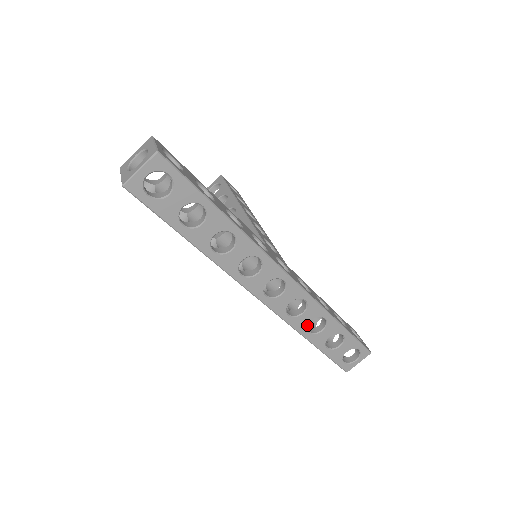
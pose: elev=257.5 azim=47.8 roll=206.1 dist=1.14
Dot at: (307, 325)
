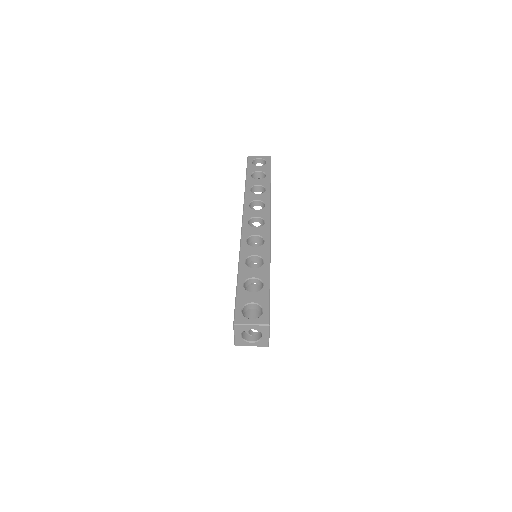
Dot at: (249, 257)
